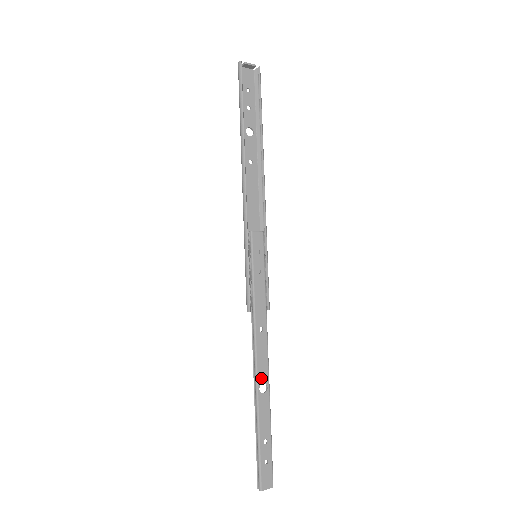
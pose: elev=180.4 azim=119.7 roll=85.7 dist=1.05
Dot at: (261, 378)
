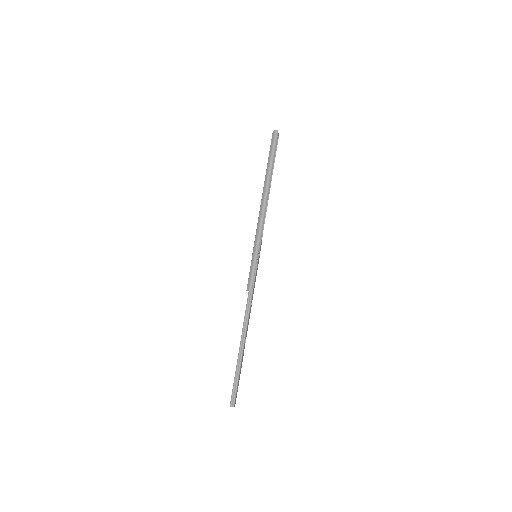
Dot at: (246, 335)
